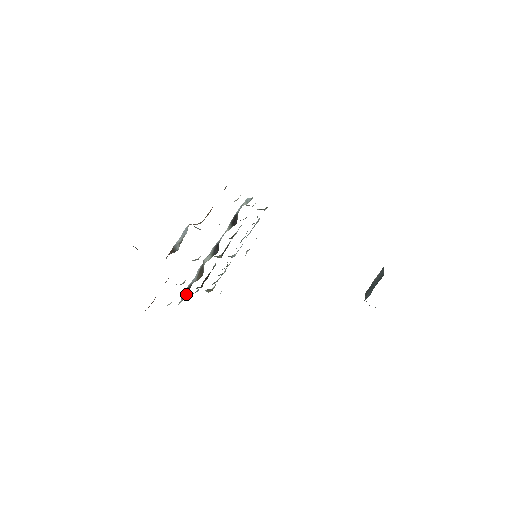
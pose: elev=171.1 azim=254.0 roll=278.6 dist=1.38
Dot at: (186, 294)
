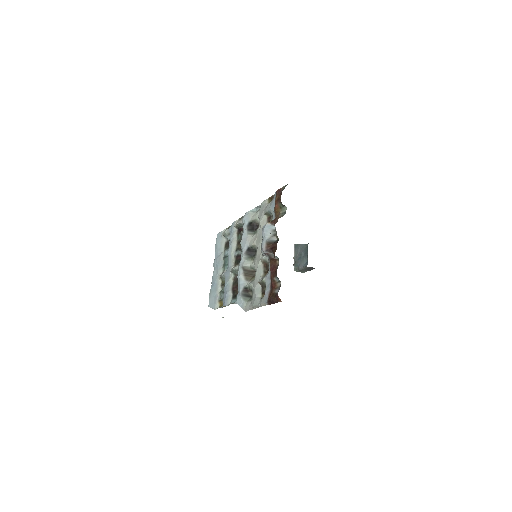
Dot at: (246, 296)
